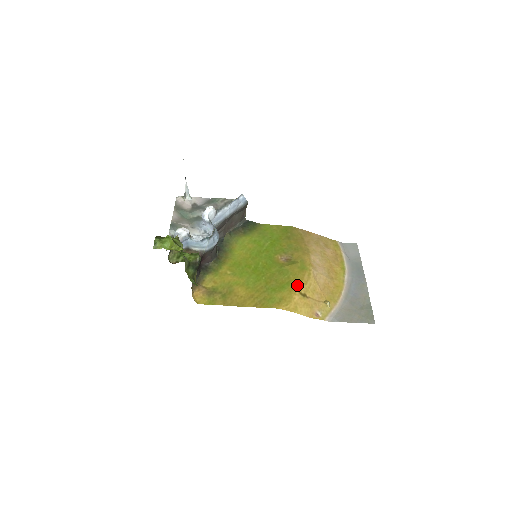
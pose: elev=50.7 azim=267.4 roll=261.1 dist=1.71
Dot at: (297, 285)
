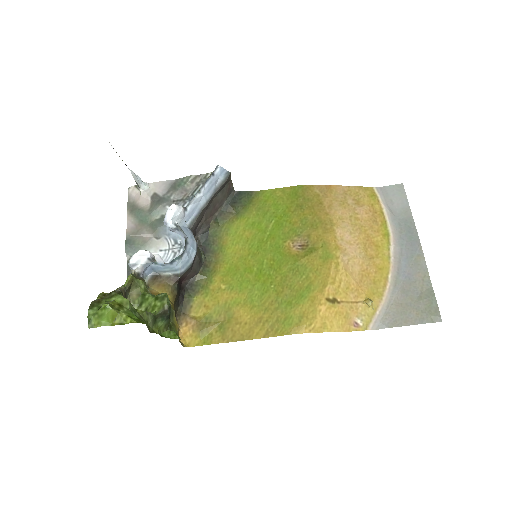
Dot at: (321, 288)
